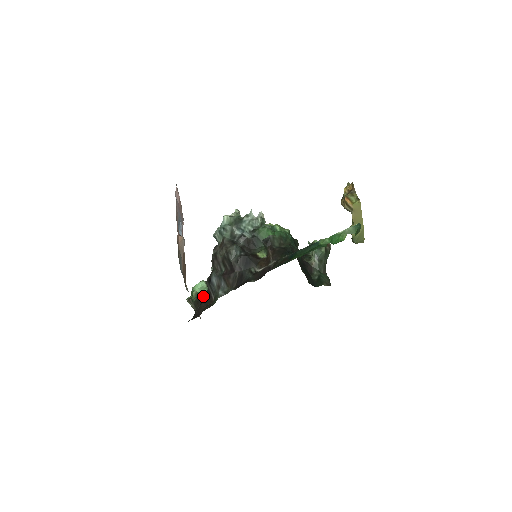
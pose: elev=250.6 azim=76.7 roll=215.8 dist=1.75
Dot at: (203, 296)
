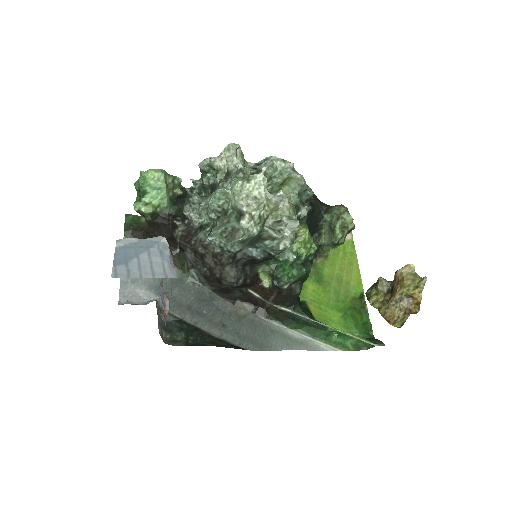
Dot at: (162, 224)
